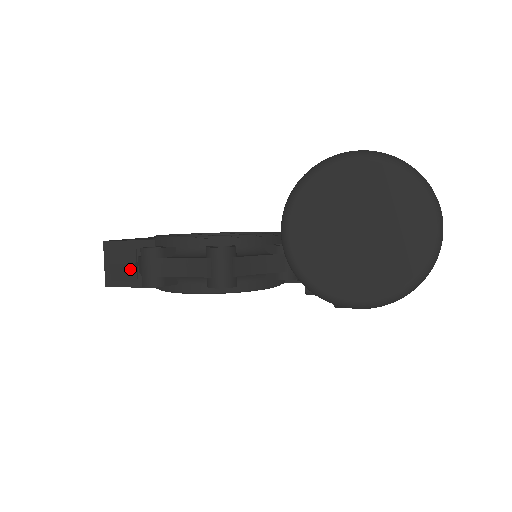
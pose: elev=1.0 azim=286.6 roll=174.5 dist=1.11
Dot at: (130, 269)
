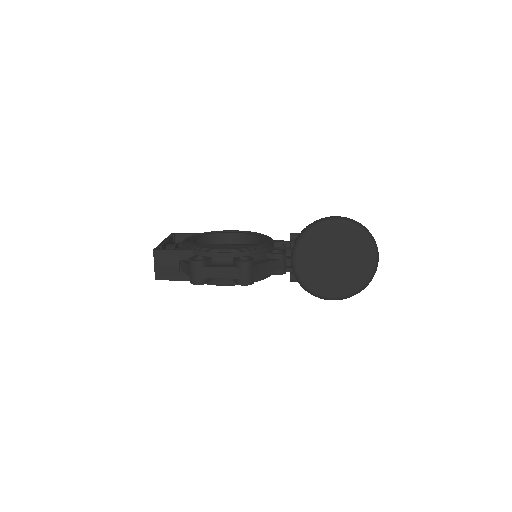
Dot at: (175, 269)
